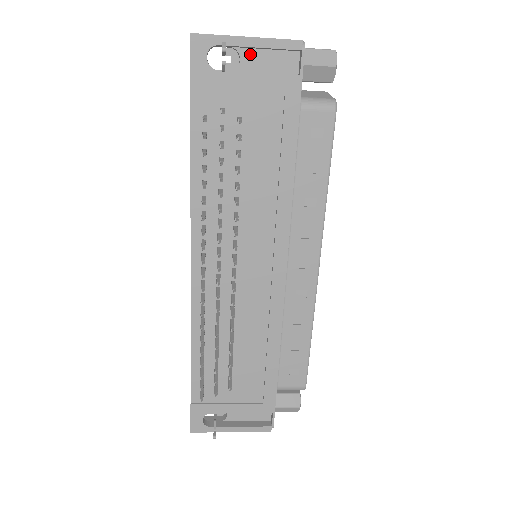
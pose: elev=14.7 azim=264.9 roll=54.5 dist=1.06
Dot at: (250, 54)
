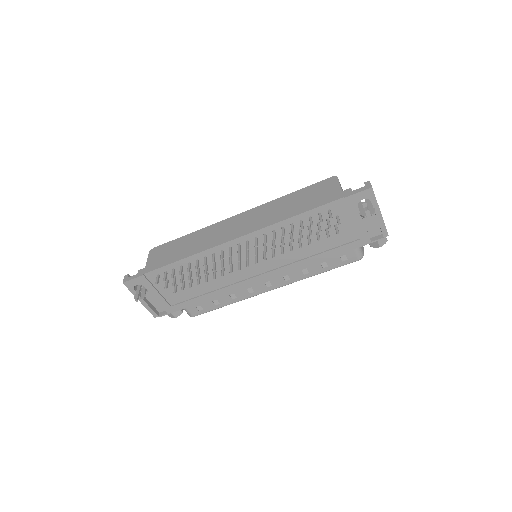
Dot at: occluded
